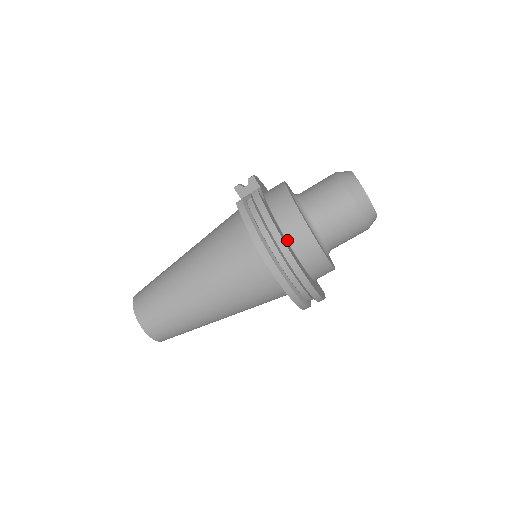
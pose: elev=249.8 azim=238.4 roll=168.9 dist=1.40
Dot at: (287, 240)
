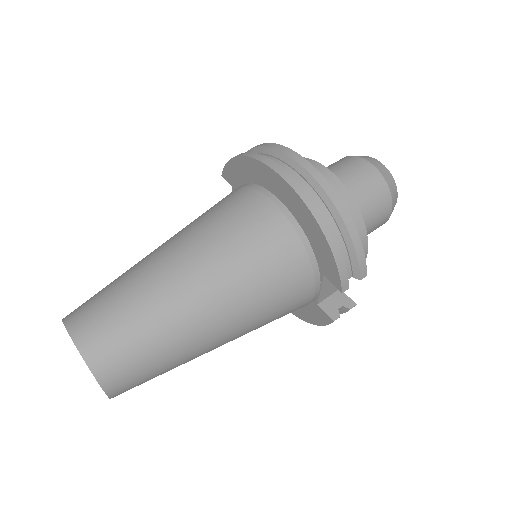
Dot at: occluded
